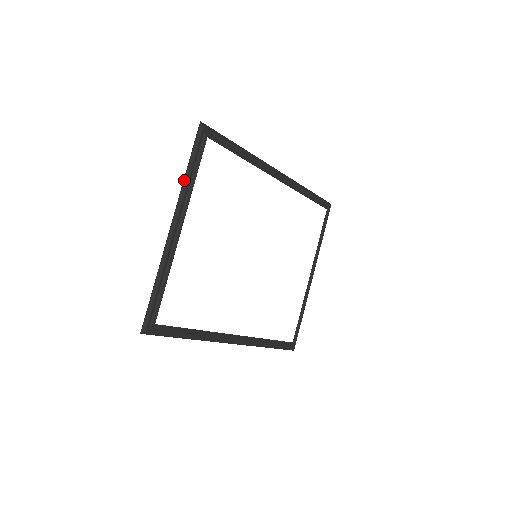
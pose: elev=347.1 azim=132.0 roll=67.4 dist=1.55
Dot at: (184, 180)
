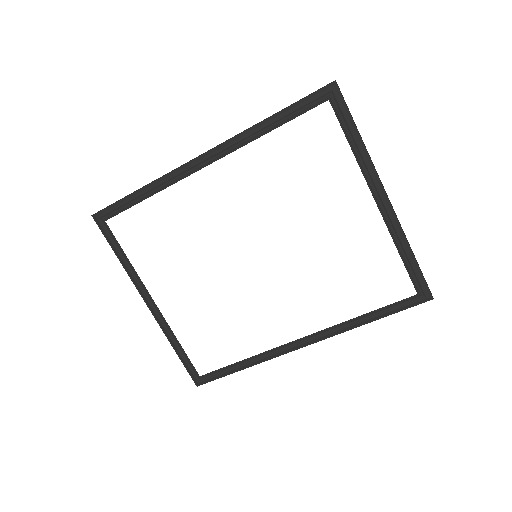
Dot at: (124, 267)
